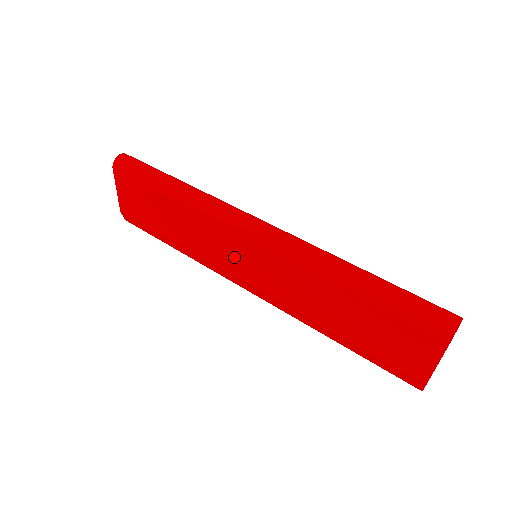
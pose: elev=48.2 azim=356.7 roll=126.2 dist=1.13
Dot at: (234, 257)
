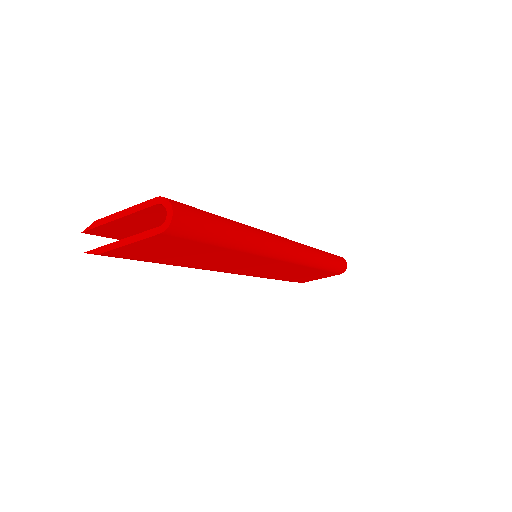
Dot at: (248, 267)
